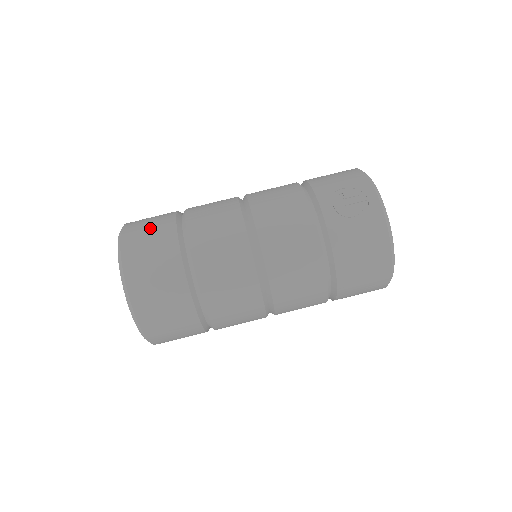
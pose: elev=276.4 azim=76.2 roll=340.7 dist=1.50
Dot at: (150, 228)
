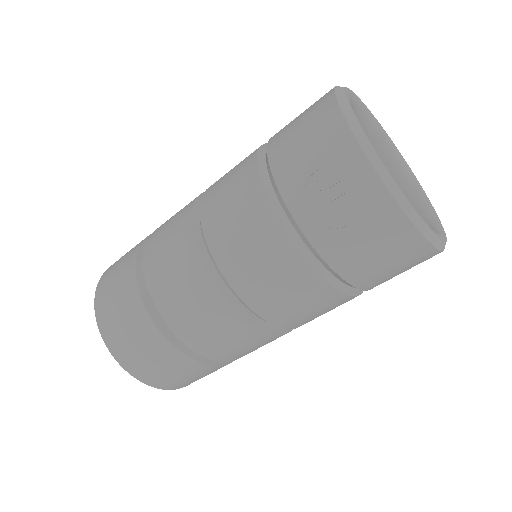
Dot at: (116, 300)
